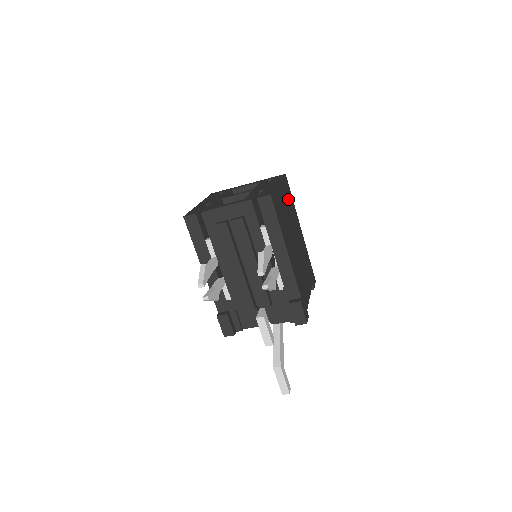
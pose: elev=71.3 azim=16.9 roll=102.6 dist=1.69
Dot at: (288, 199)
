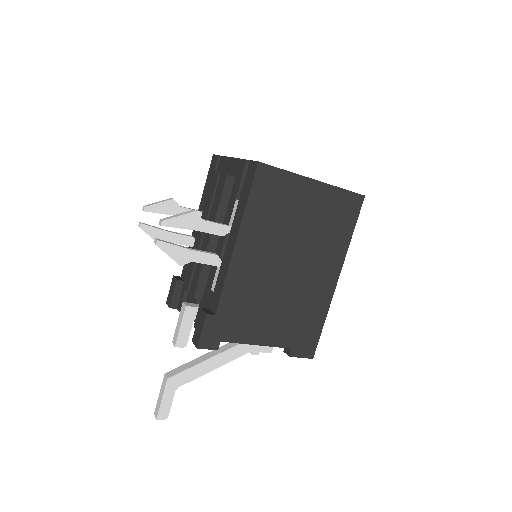
Dot at: (331, 219)
